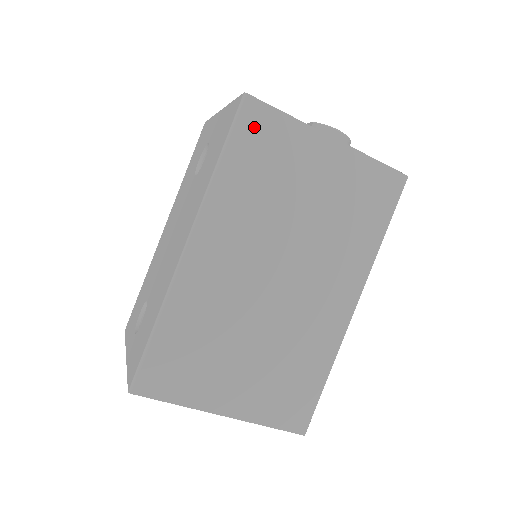
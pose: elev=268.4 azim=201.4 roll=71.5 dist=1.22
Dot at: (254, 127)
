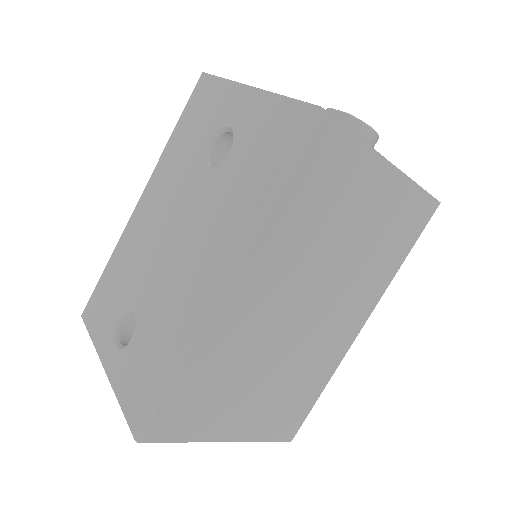
Dot at: (321, 151)
